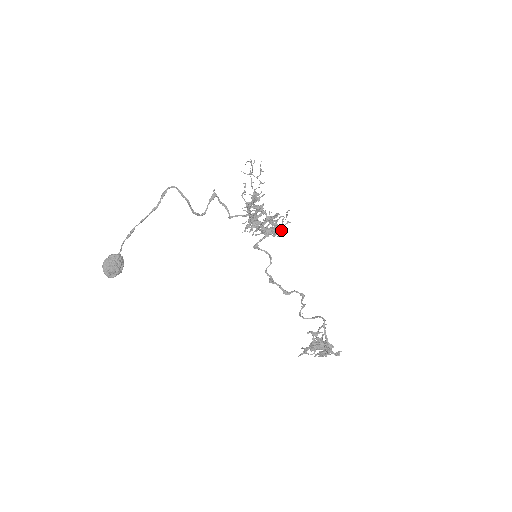
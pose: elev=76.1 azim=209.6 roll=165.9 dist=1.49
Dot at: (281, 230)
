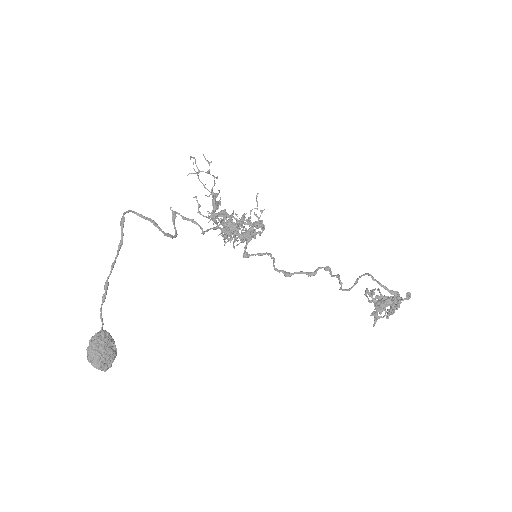
Dot at: (260, 224)
